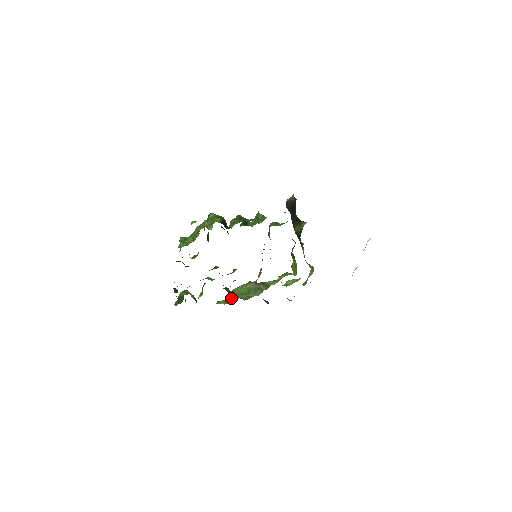
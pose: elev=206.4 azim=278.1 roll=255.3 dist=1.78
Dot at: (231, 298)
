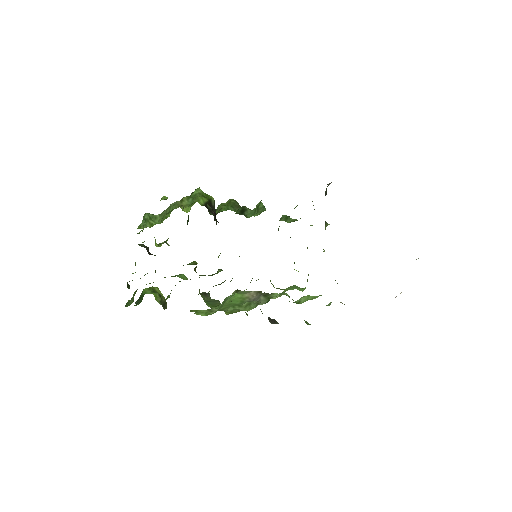
Dot at: (218, 308)
